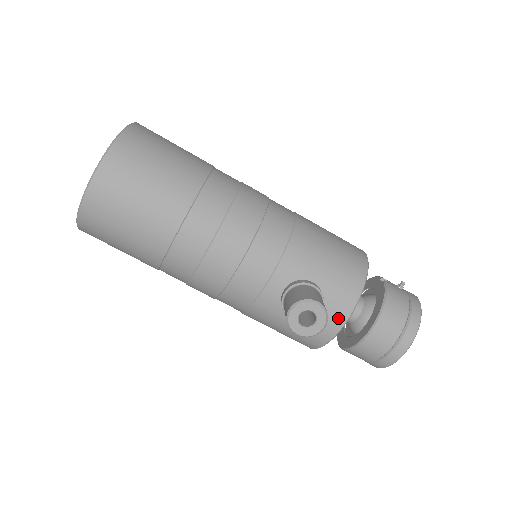
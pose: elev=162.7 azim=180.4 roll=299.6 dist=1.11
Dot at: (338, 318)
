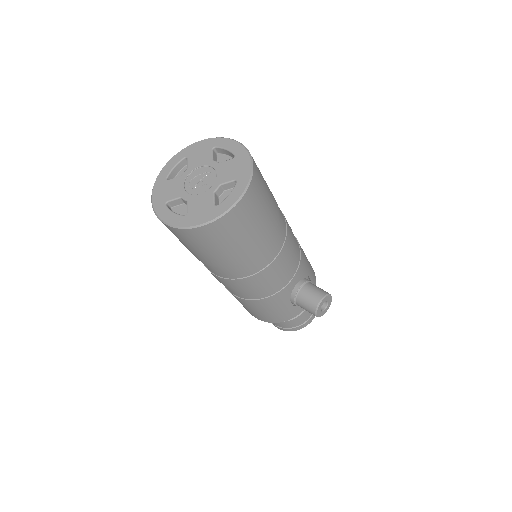
Dot at: occluded
